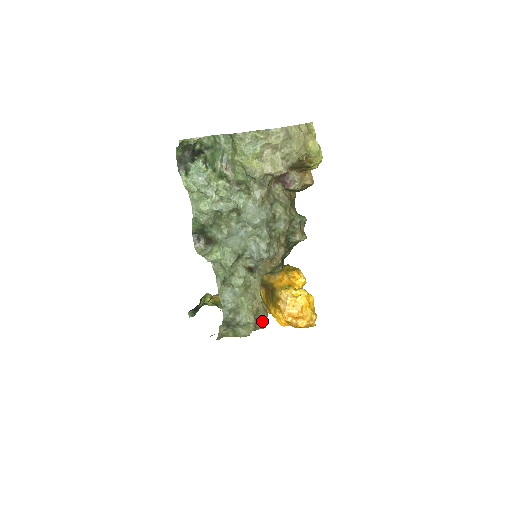
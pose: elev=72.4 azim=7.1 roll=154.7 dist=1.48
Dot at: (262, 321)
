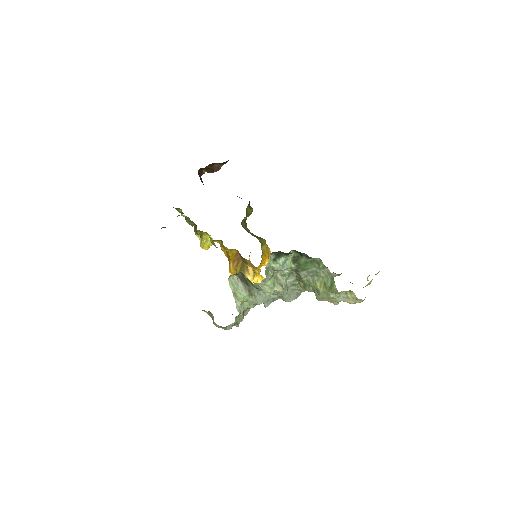
Dot at: occluded
